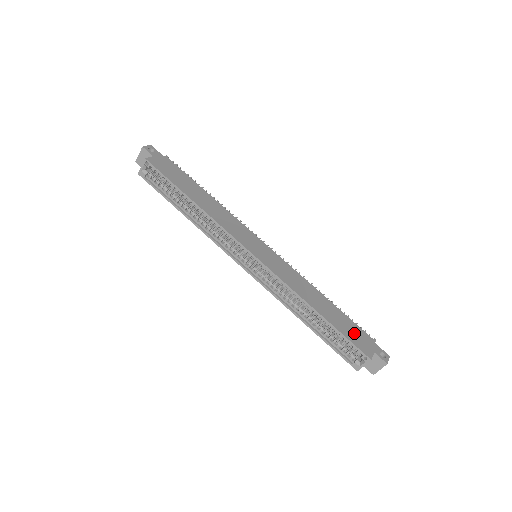
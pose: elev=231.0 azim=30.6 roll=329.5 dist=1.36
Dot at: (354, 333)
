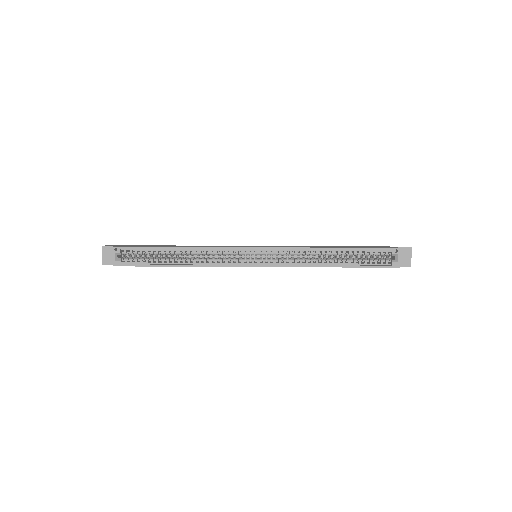
Dot at: occluded
